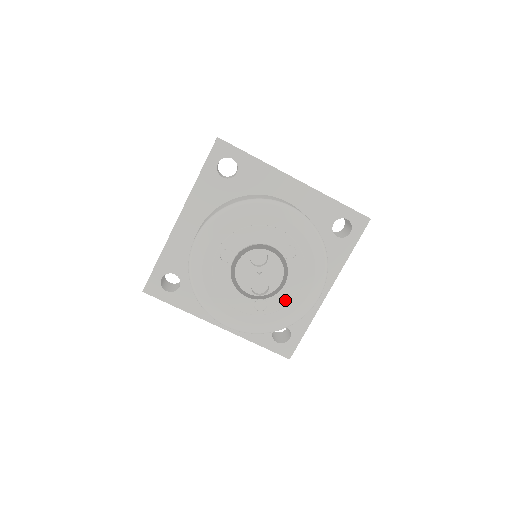
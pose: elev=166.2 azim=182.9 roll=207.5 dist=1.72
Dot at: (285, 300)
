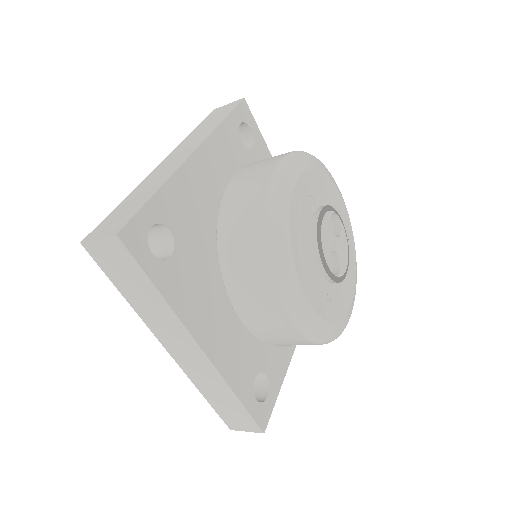
Dot at: (342, 296)
